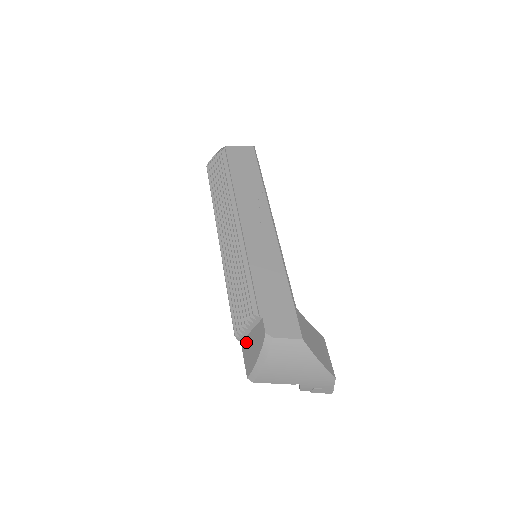
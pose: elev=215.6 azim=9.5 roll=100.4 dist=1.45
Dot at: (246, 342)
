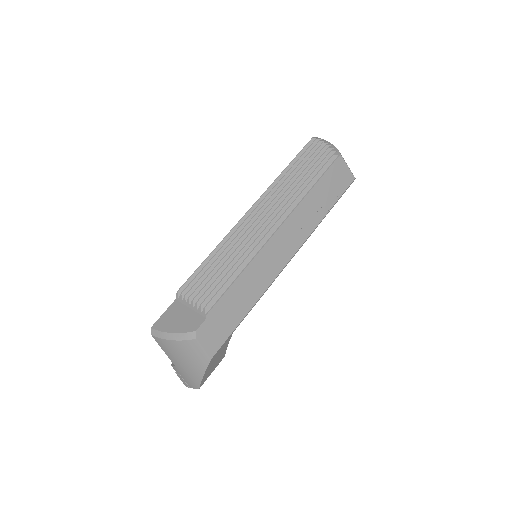
Dot at: (179, 307)
